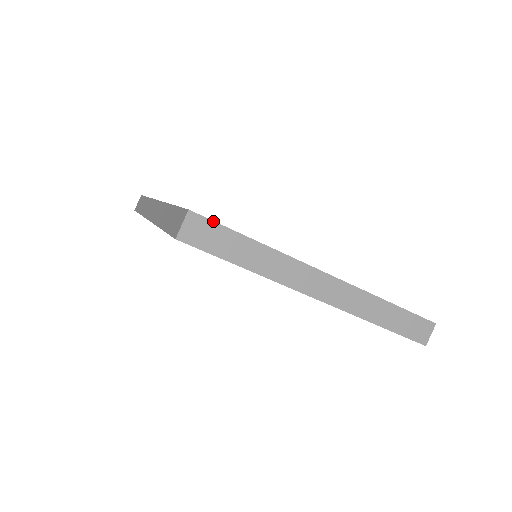
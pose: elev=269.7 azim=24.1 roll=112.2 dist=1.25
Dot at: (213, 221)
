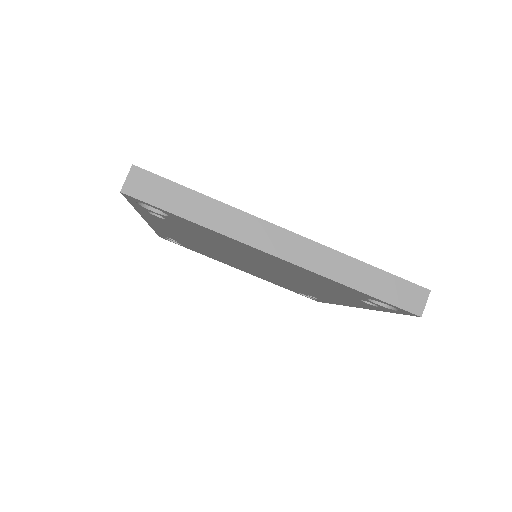
Dot at: (157, 175)
